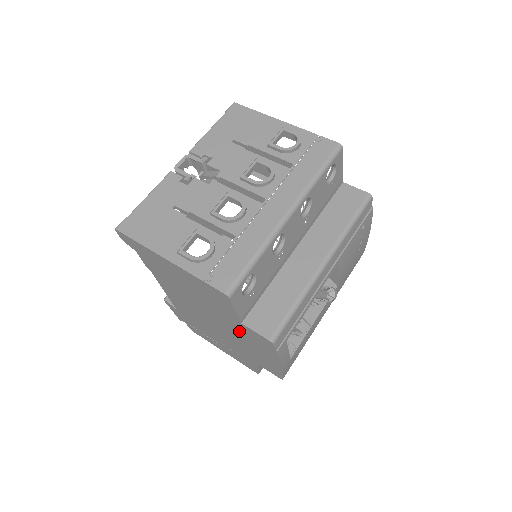
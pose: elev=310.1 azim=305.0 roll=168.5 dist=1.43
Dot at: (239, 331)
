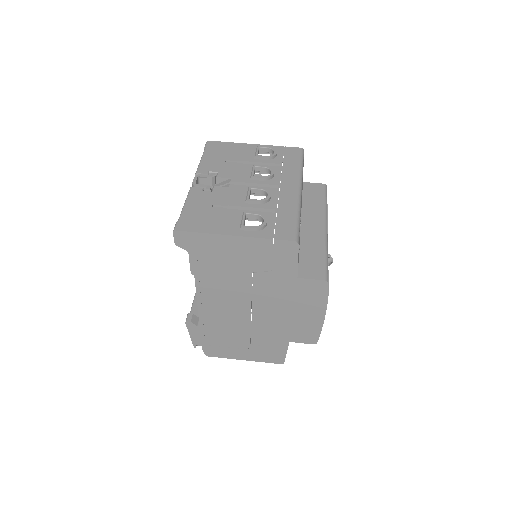
Dot at: (288, 295)
